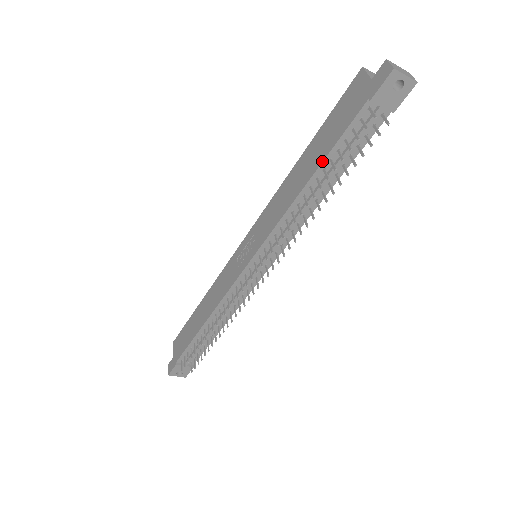
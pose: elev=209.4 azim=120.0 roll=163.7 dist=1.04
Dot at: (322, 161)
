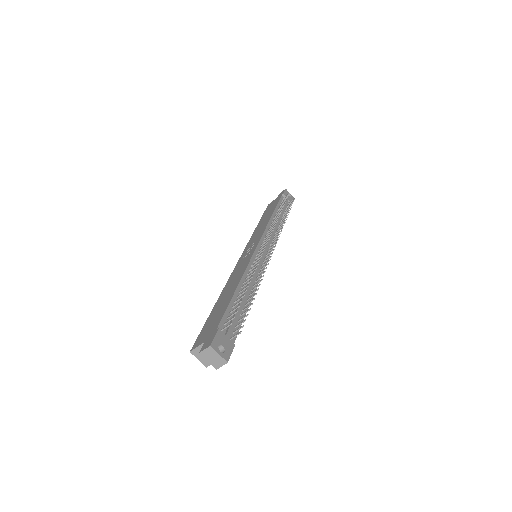
Dot at: (275, 208)
